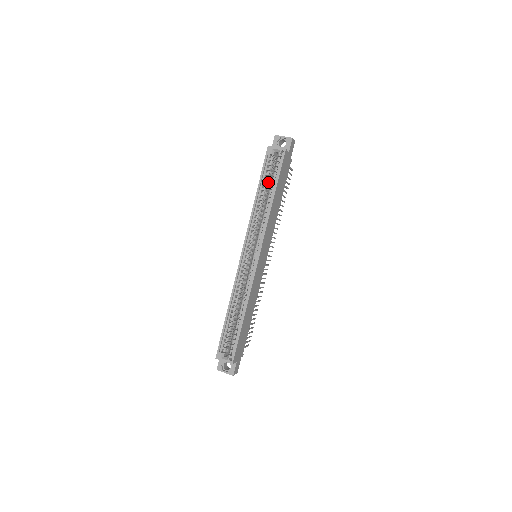
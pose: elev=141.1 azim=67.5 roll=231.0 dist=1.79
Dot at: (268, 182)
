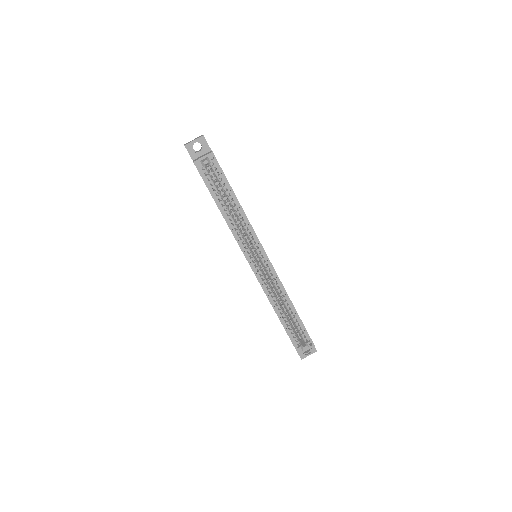
Dot at: occluded
